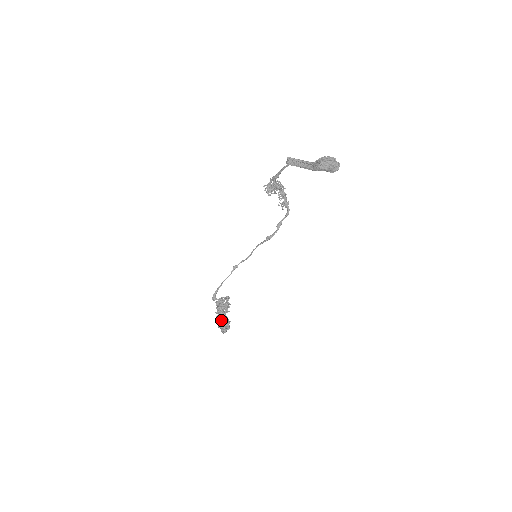
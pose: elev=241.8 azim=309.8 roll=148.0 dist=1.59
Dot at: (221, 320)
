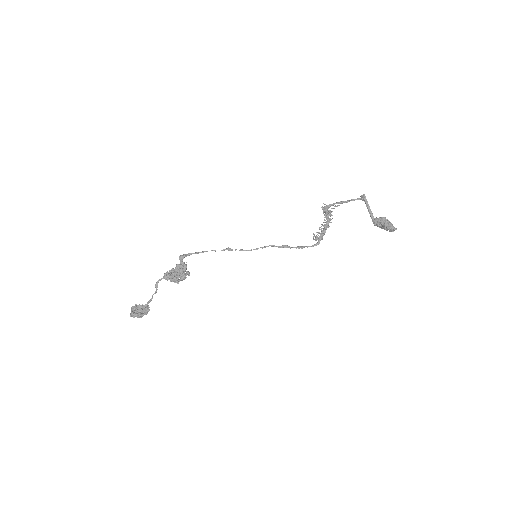
Dot at: (157, 289)
